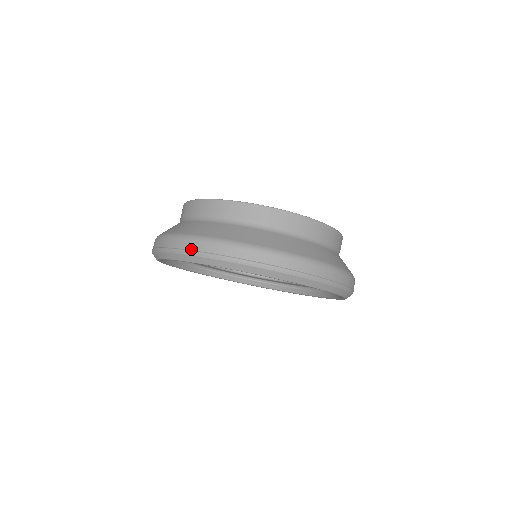
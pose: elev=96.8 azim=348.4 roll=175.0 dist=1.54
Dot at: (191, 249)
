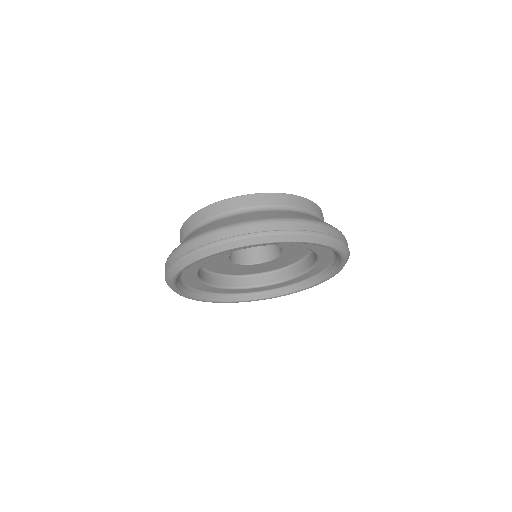
Dot at: (203, 244)
